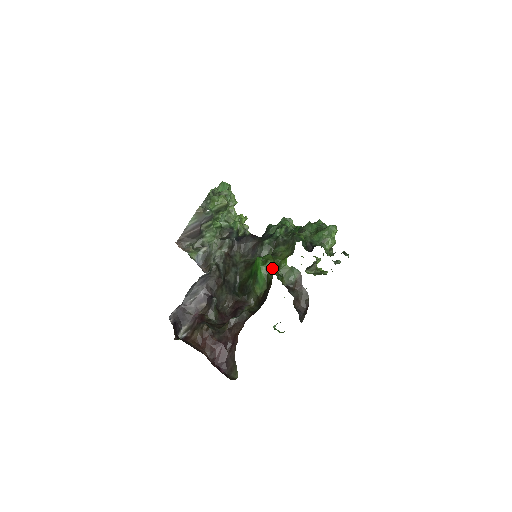
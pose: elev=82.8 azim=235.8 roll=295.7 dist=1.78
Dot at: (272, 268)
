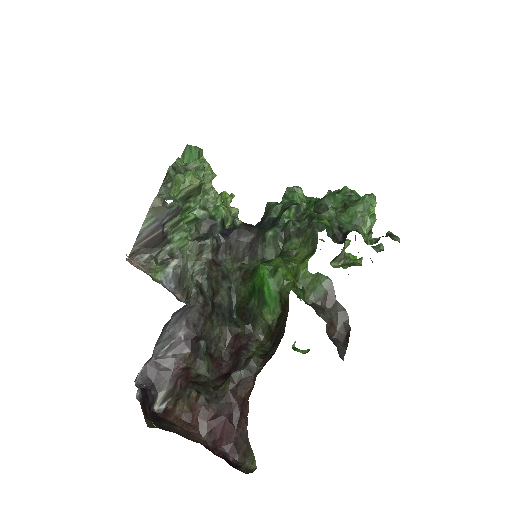
Dot at: (286, 280)
